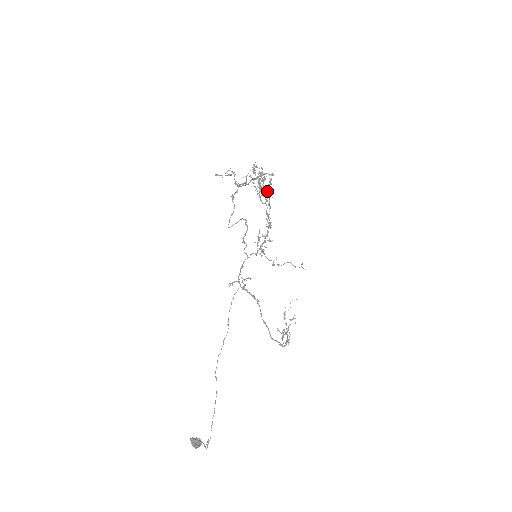
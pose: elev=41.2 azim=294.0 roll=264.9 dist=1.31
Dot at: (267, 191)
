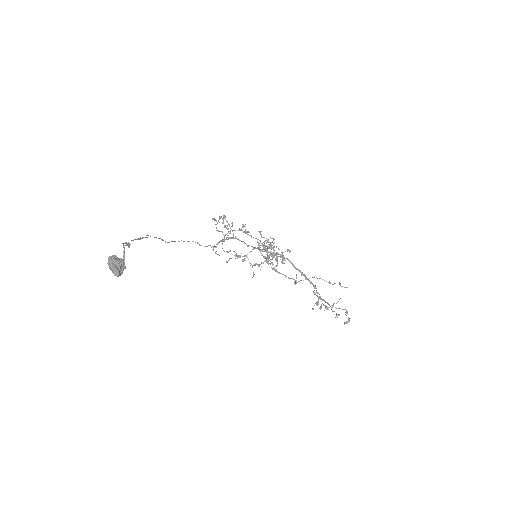
Dot at: occluded
